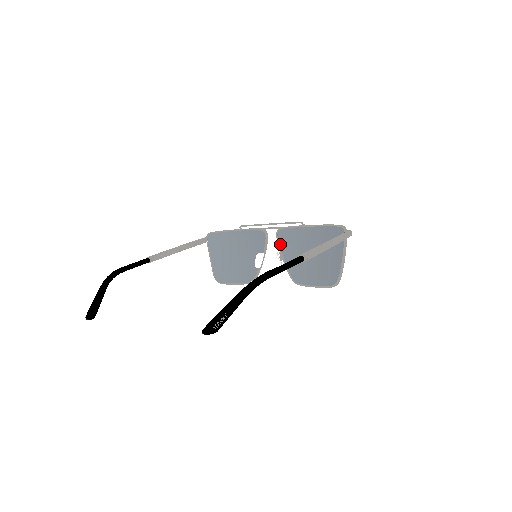
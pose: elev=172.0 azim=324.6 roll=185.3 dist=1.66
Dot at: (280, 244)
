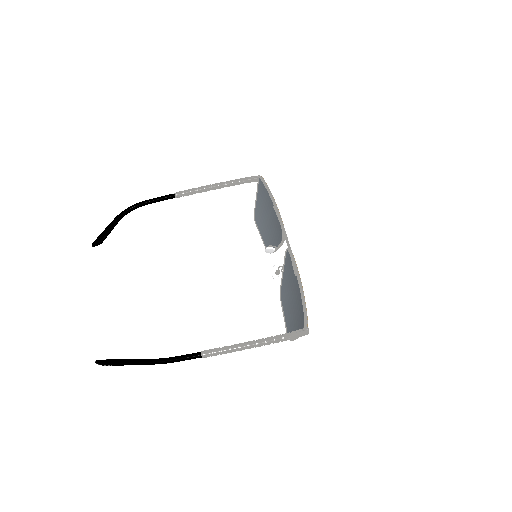
Dot at: (286, 259)
